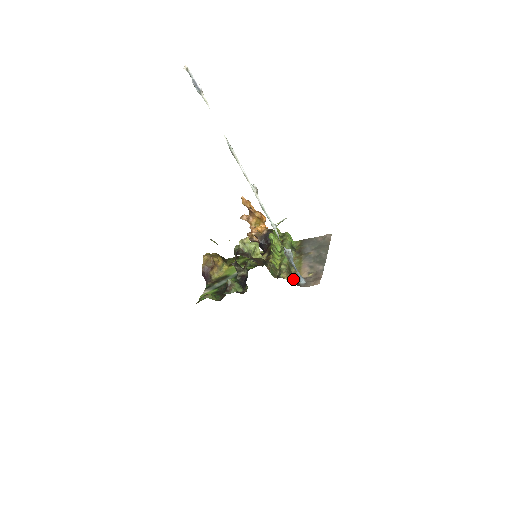
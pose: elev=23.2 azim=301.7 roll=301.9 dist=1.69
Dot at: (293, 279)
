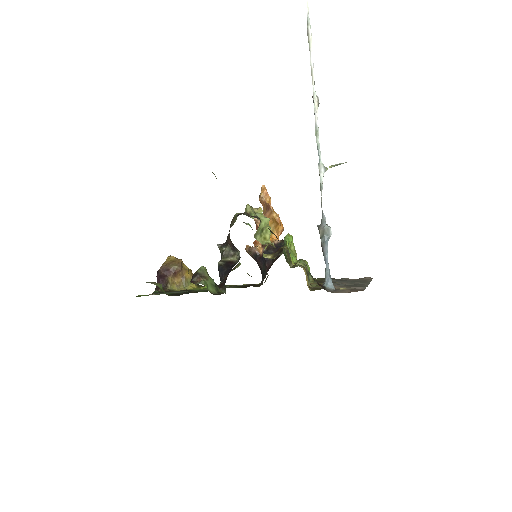
Dot at: (310, 288)
